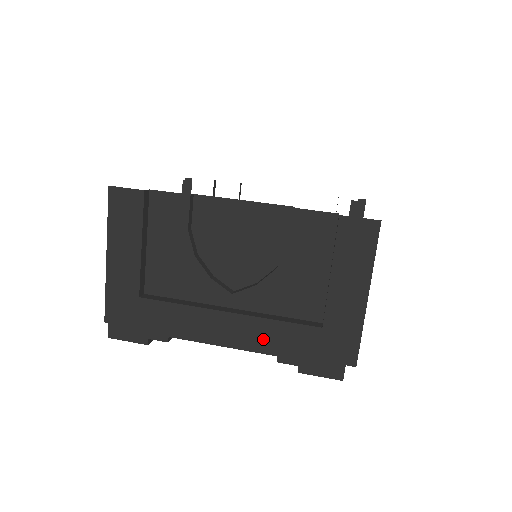
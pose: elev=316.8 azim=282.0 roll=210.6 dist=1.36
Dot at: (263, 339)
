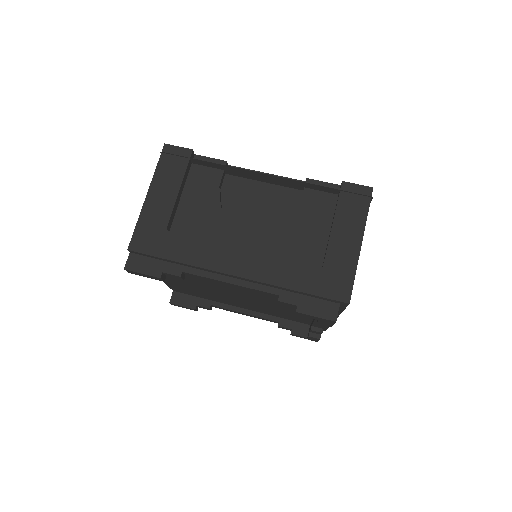
Dot at: (270, 274)
